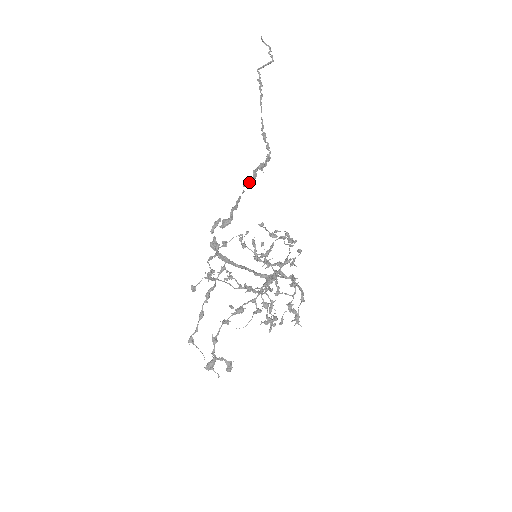
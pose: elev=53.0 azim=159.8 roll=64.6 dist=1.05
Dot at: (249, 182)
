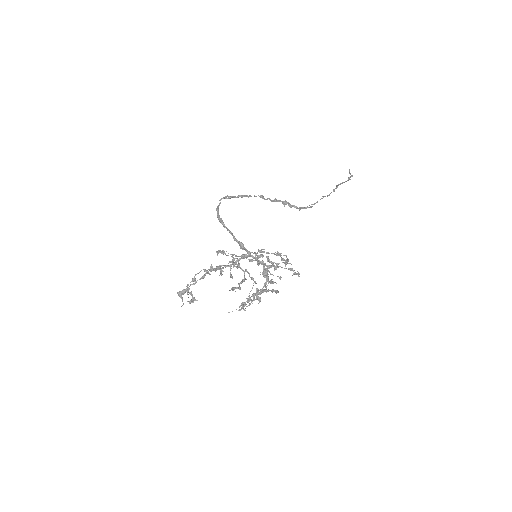
Dot at: (266, 199)
